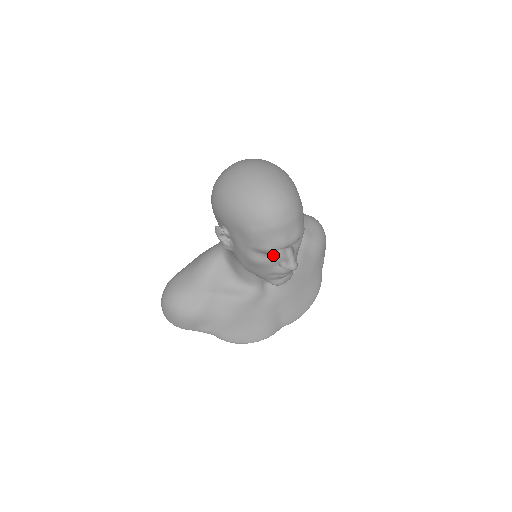
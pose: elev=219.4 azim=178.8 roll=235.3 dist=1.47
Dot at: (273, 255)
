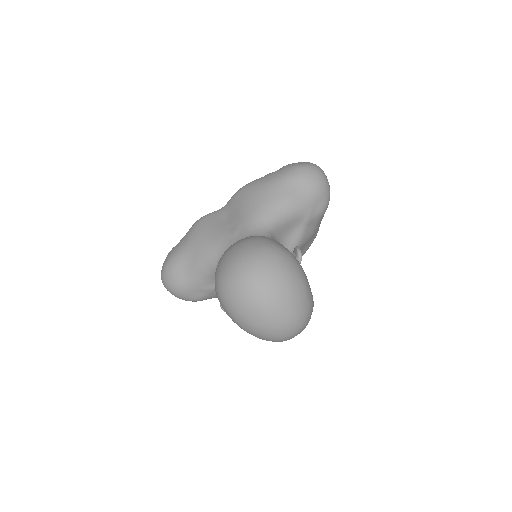
Dot at: occluded
